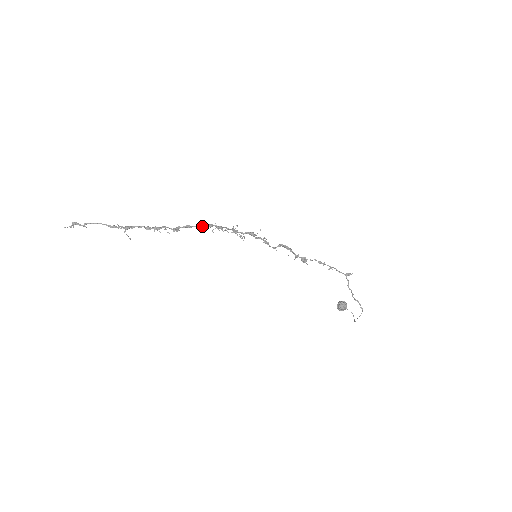
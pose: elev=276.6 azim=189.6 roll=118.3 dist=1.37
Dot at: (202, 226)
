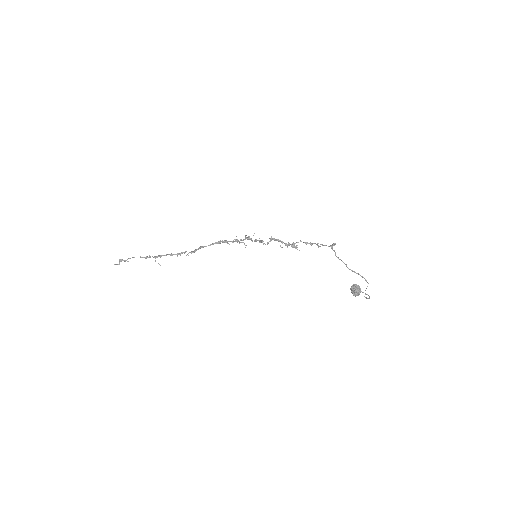
Dot at: (212, 244)
